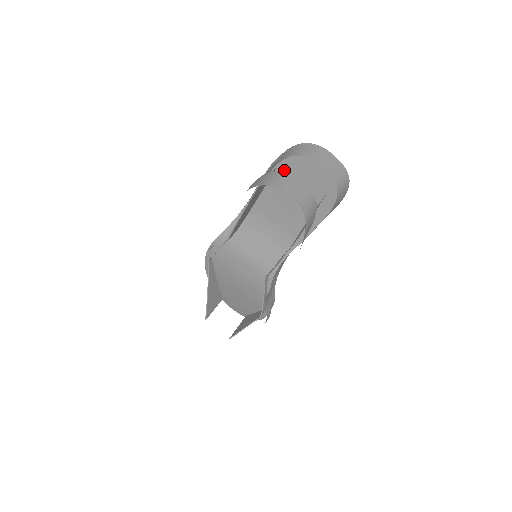
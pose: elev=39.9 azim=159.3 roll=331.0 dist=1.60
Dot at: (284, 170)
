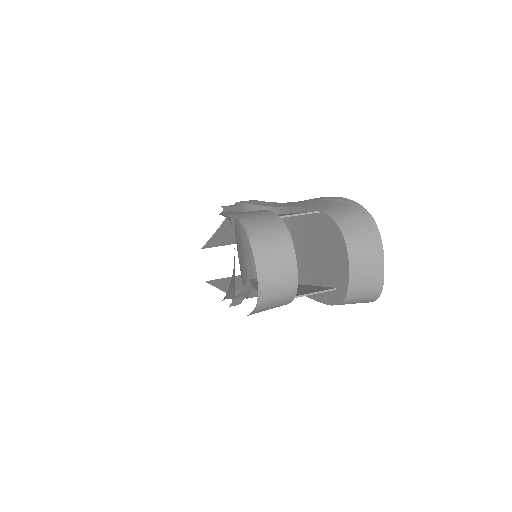
Dot at: (323, 223)
